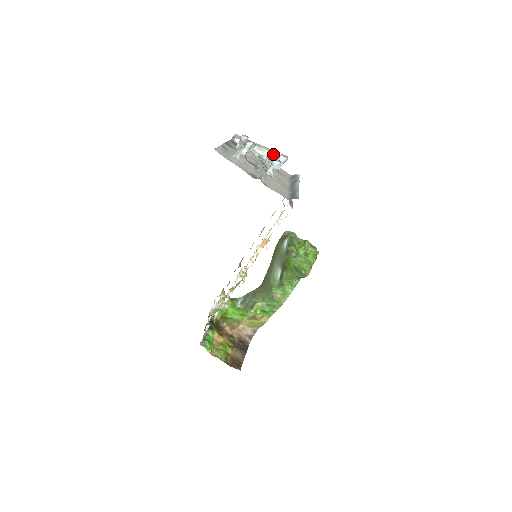
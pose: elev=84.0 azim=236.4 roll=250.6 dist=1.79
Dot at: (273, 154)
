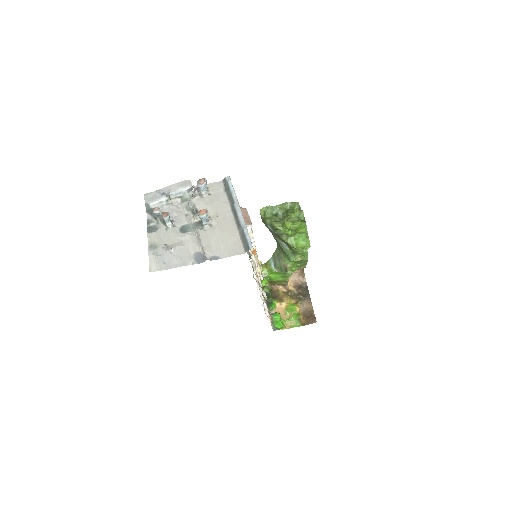
Dot at: (191, 187)
